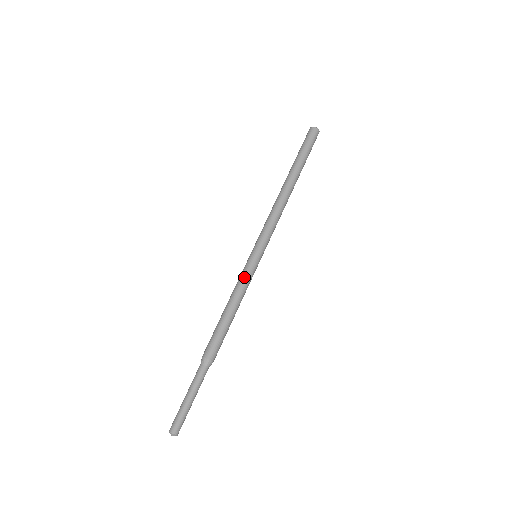
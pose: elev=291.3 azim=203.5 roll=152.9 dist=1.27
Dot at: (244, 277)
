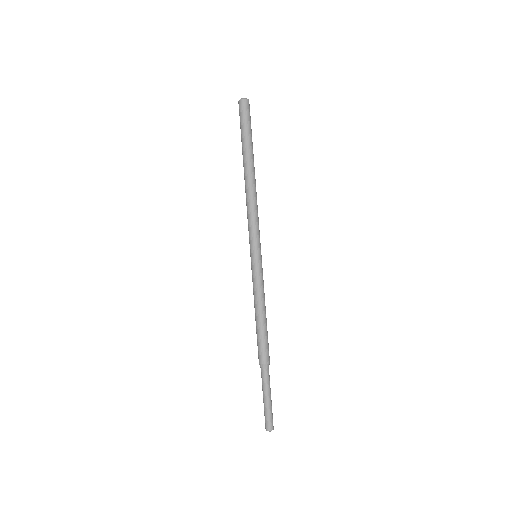
Dot at: (259, 282)
